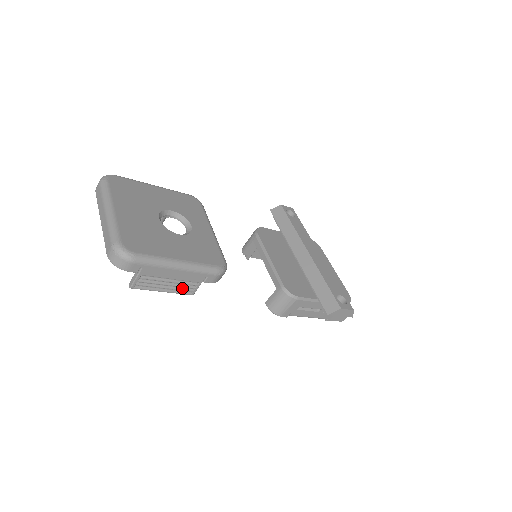
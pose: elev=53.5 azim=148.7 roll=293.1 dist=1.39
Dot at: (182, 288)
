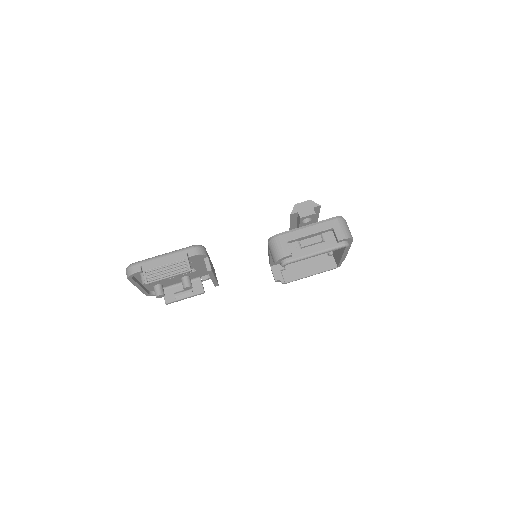
Dot at: (179, 269)
